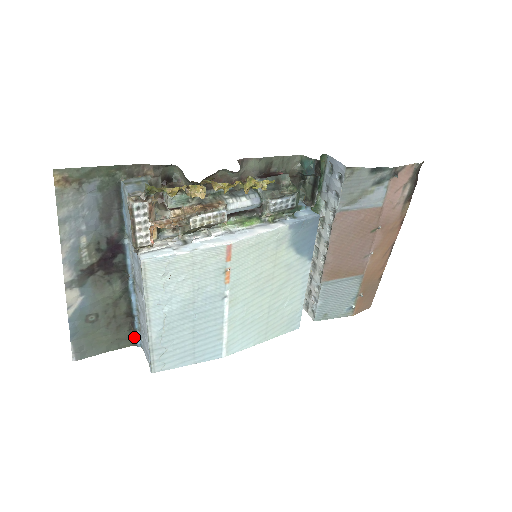
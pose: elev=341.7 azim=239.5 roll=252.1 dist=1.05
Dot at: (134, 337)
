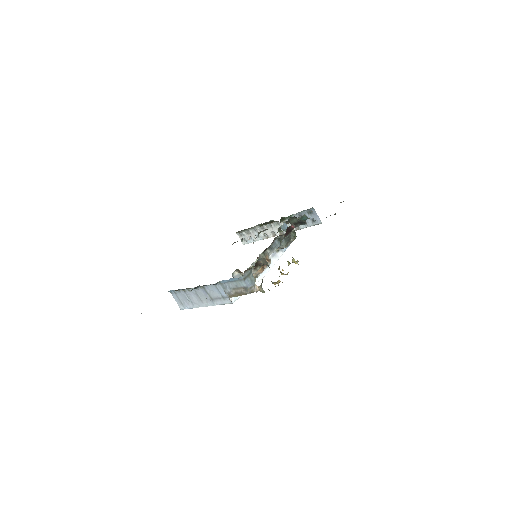
Dot at: (170, 291)
